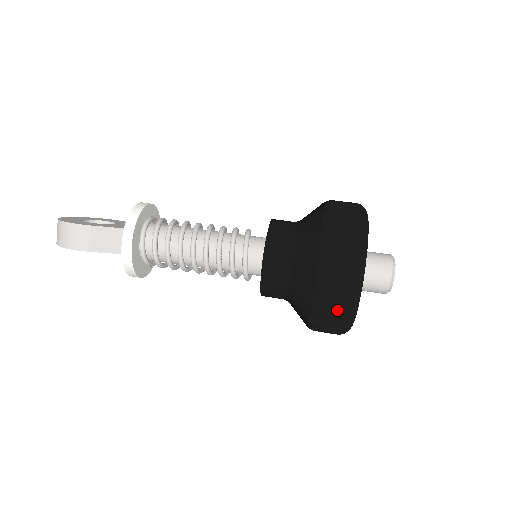
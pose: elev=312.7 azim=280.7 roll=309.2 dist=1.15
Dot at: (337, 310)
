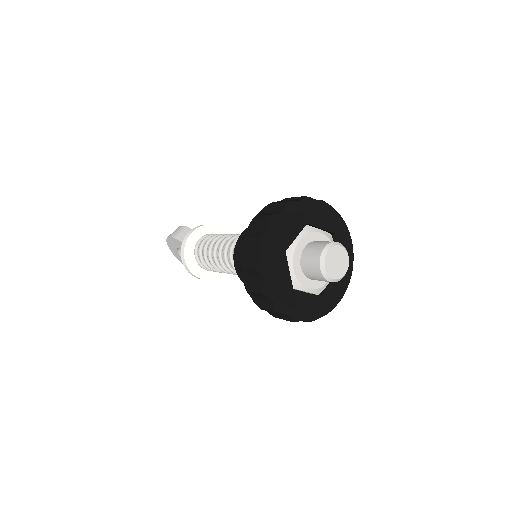
Dot at: (256, 235)
